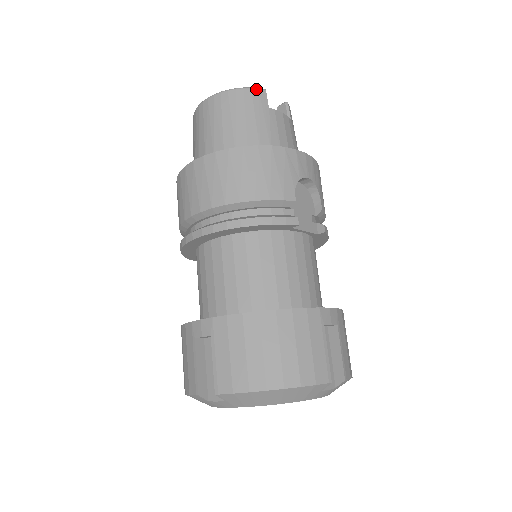
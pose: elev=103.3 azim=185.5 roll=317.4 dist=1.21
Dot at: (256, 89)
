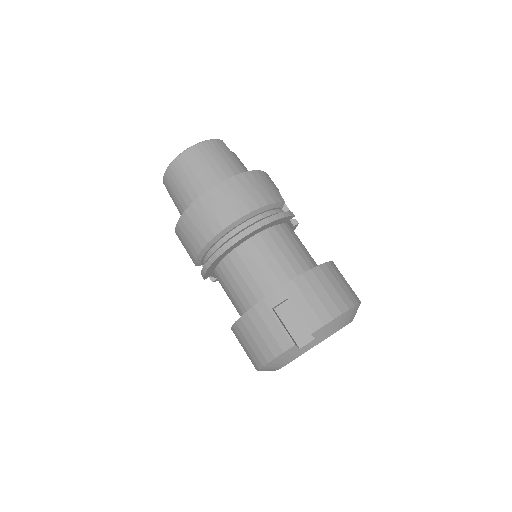
Dot at: (218, 140)
